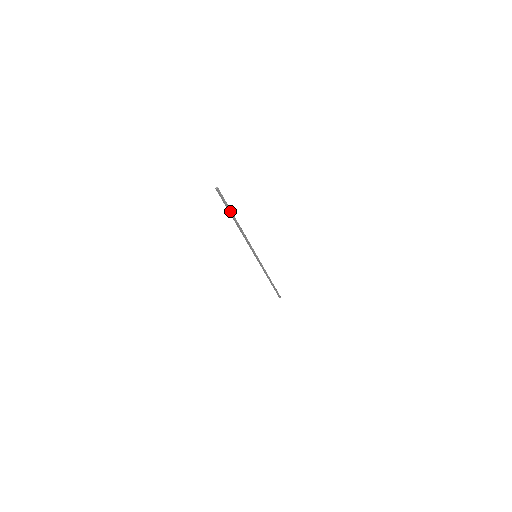
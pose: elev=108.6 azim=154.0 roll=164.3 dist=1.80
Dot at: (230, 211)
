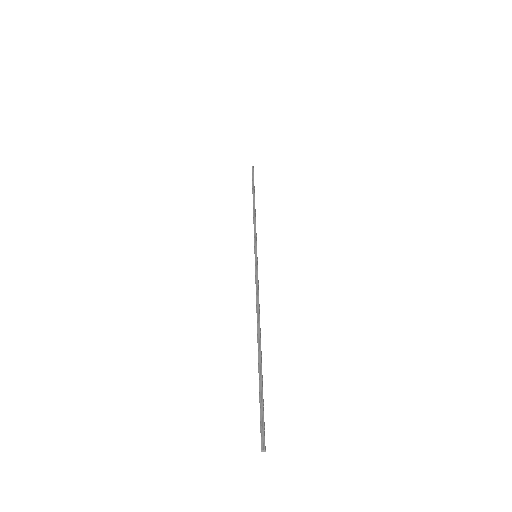
Dot at: (260, 378)
